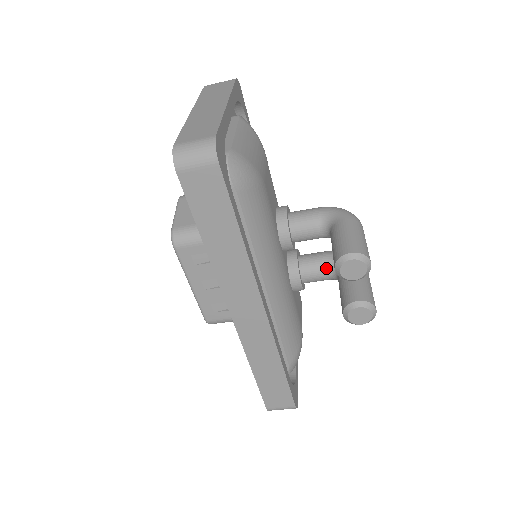
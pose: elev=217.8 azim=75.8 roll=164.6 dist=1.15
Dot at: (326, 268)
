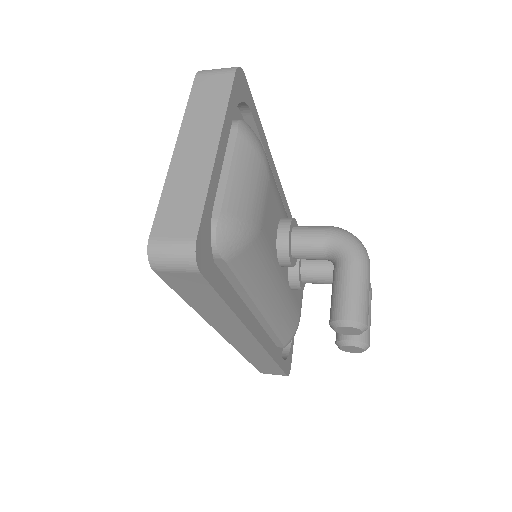
Dot at: (328, 278)
